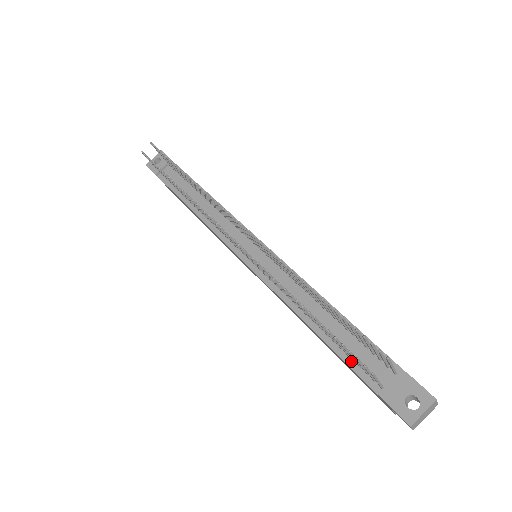
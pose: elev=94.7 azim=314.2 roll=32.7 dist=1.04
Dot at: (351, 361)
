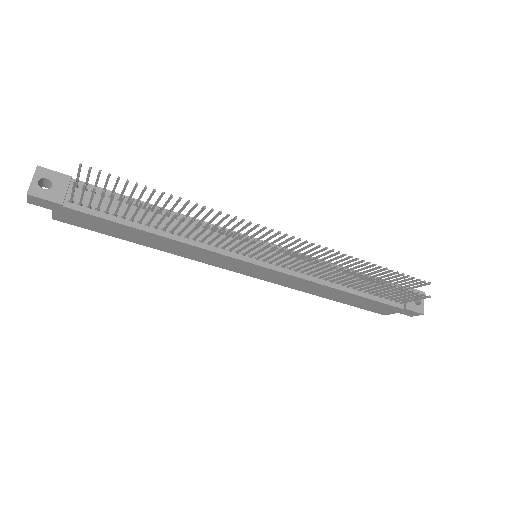
Dot at: (379, 298)
